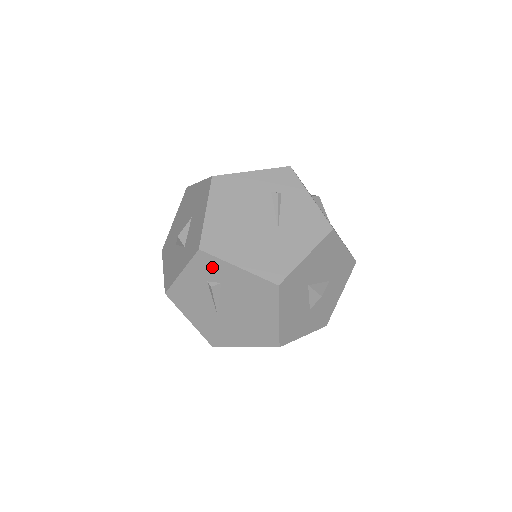
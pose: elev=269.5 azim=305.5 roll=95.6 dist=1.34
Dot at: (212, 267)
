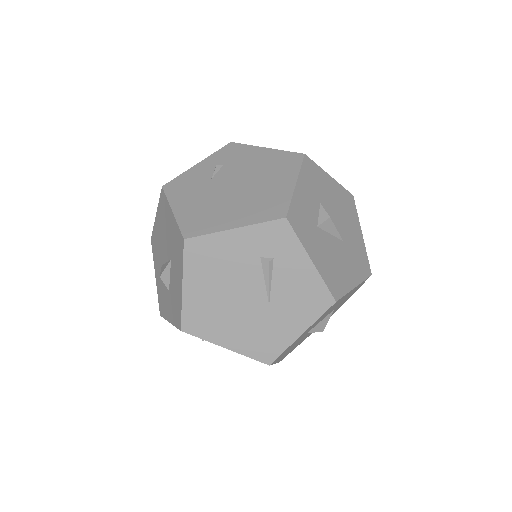
Dot at: occluded
